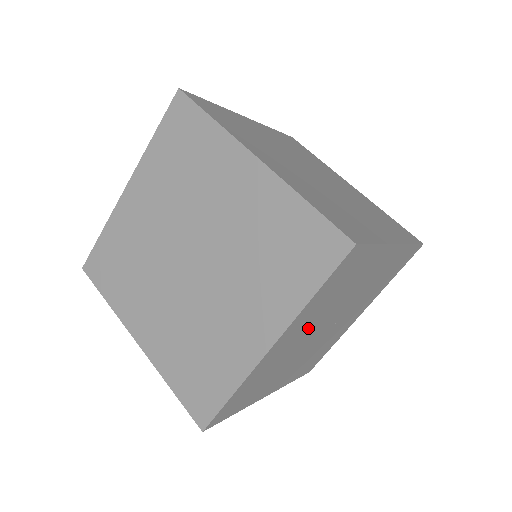
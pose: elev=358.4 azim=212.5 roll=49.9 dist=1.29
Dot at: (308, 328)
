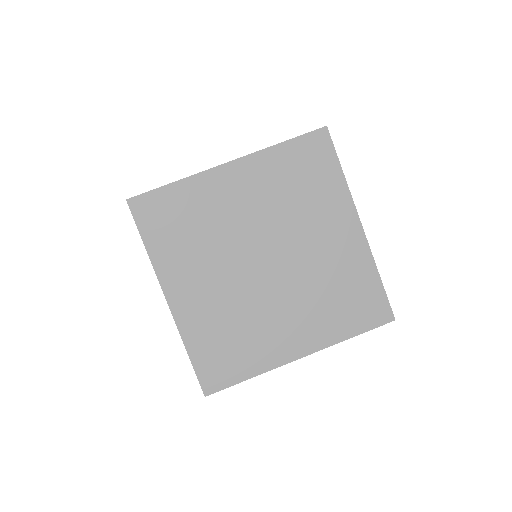
Dot at: occluded
